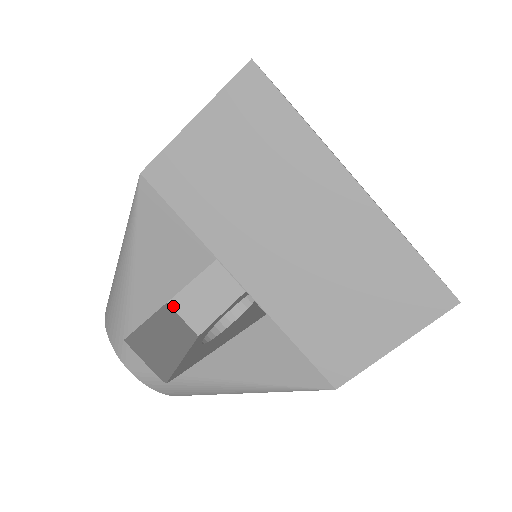
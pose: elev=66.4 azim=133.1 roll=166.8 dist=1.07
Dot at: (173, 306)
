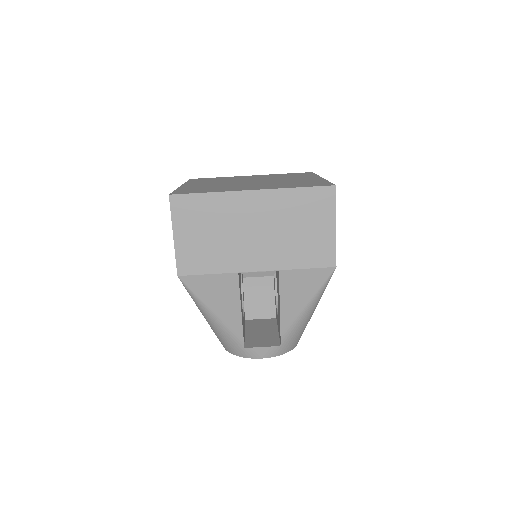
Dot at: (251, 318)
